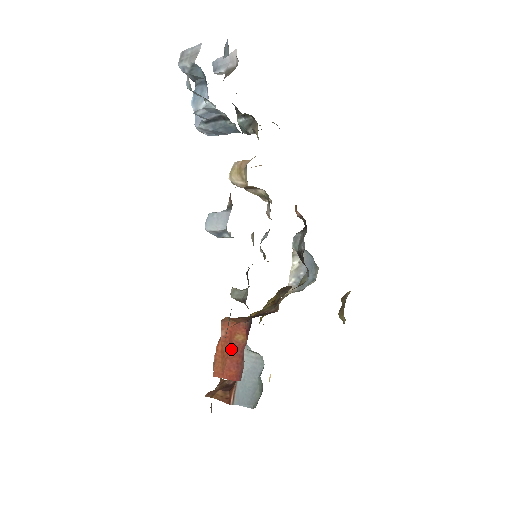
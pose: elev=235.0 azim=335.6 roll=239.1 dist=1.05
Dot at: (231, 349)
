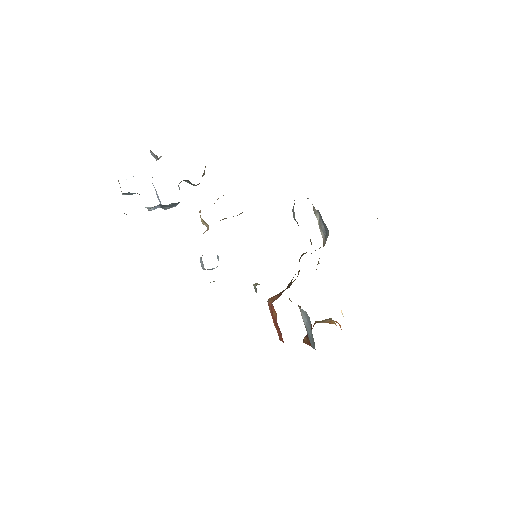
Dot at: (275, 322)
